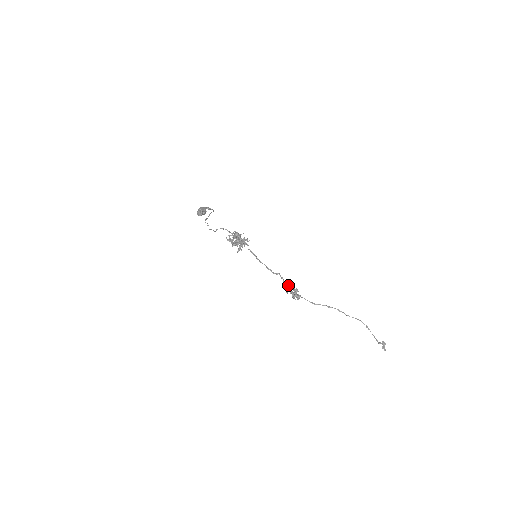
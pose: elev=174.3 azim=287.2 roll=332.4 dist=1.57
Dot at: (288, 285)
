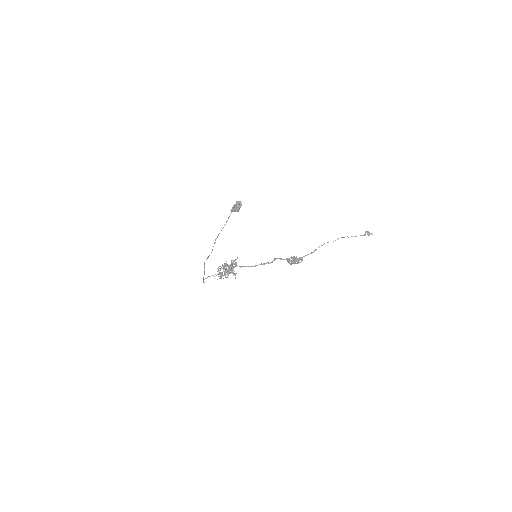
Dot at: (288, 259)
